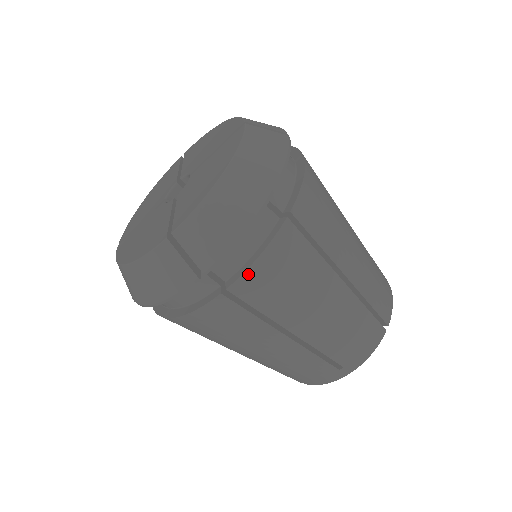
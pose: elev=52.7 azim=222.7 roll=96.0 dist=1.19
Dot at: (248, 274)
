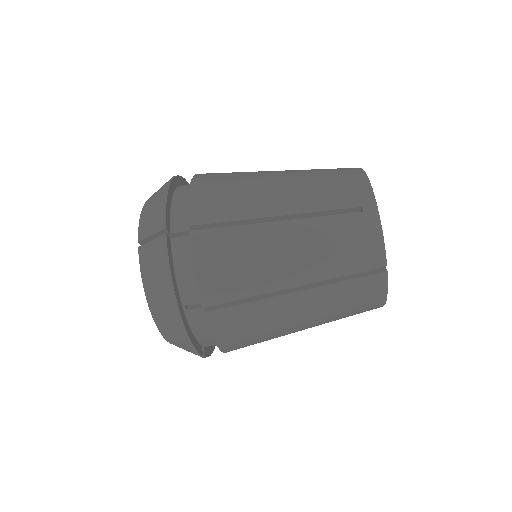
Dot at: (192, 207)
